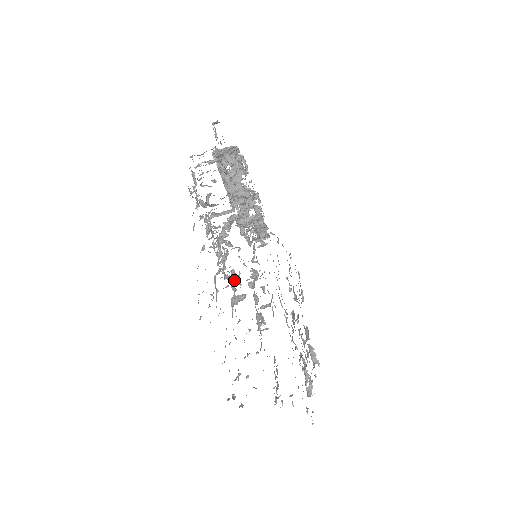
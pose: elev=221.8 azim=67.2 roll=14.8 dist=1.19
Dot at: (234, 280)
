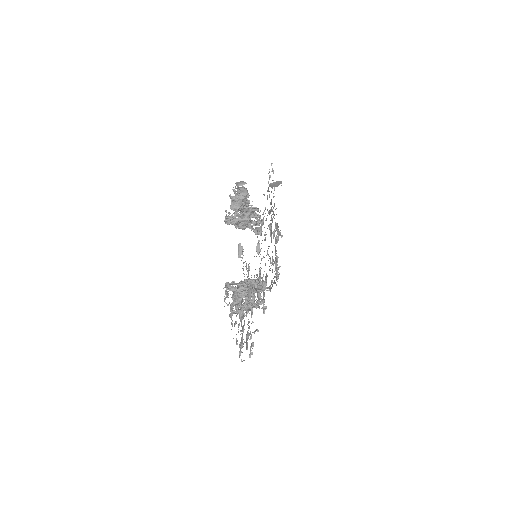
Dot at: (248, 301)
